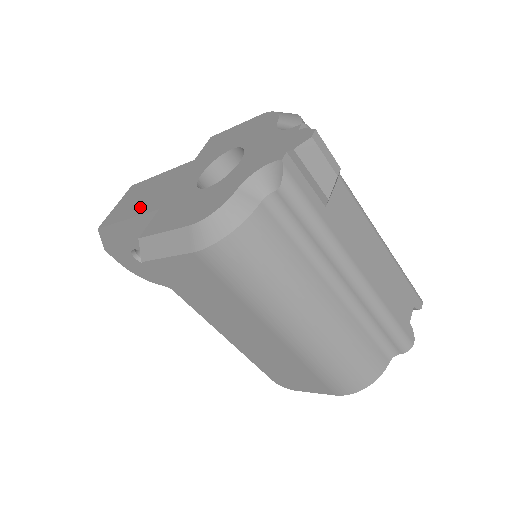
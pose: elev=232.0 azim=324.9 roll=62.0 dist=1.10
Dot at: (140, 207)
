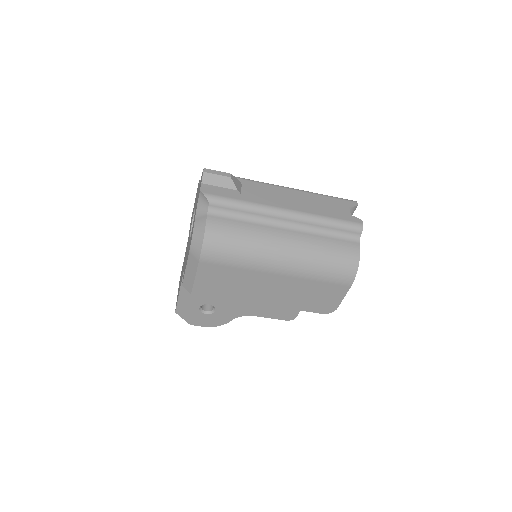
Dot at: (181, 279)
